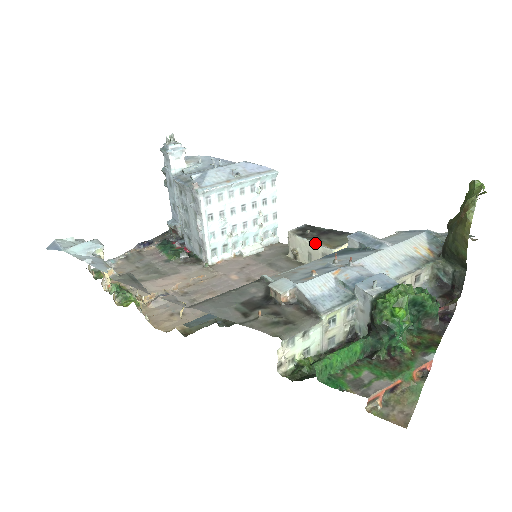
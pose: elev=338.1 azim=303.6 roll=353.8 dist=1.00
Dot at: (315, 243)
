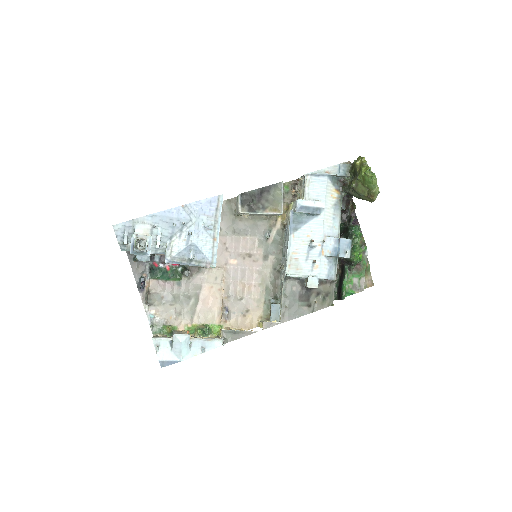
Dot at: (267, 214)
